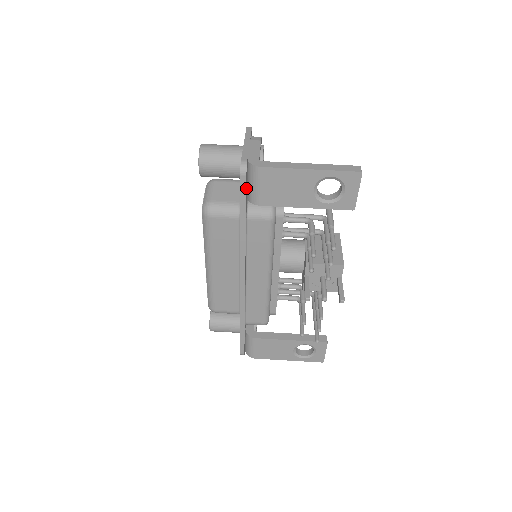
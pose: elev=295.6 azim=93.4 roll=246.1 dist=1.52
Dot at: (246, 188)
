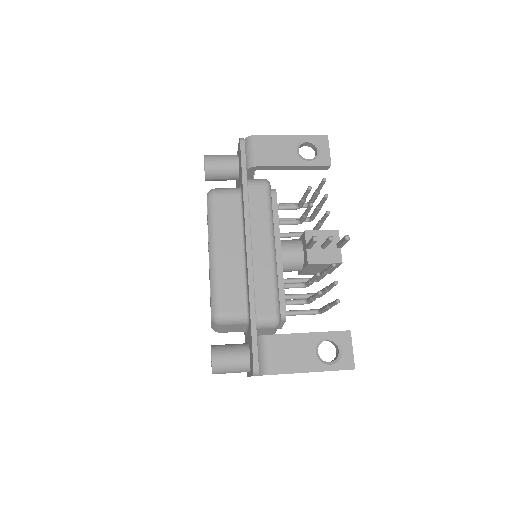
Dot at: (245, 155)
